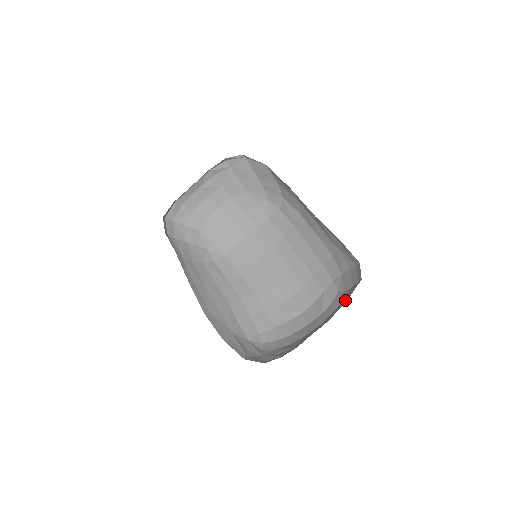
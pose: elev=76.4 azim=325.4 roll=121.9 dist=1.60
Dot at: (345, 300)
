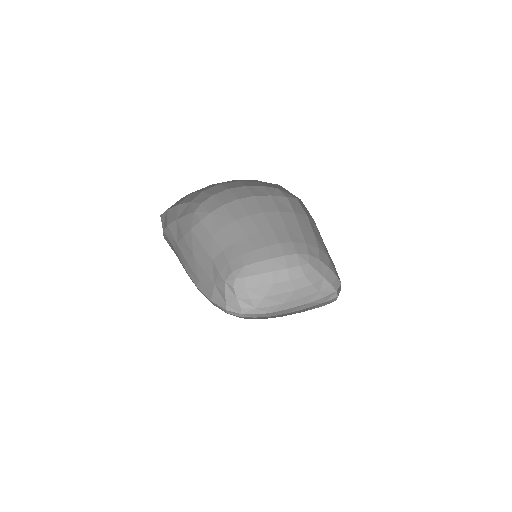
Dot at: (315, 283)
